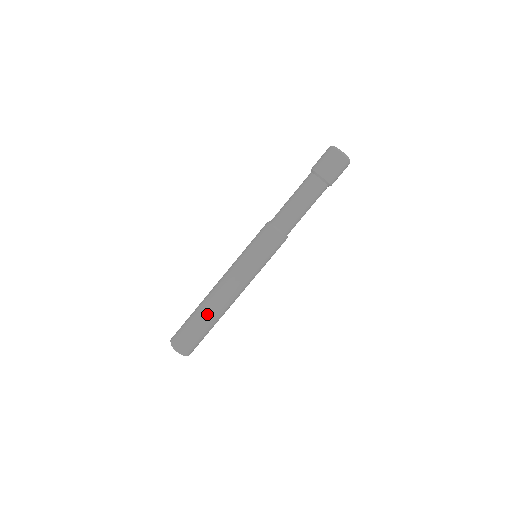
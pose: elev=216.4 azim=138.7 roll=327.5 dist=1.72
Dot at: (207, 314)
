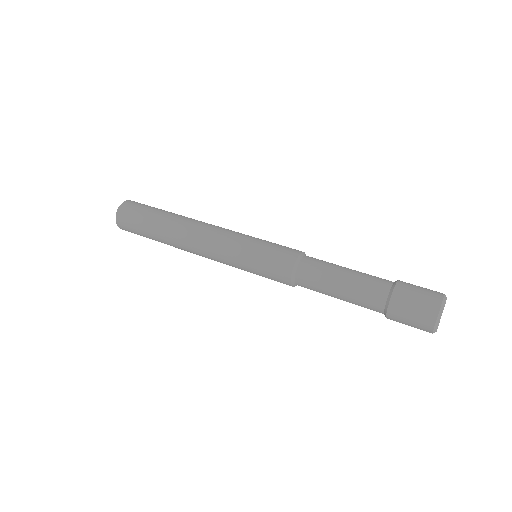
Dot at: (170, 218)
